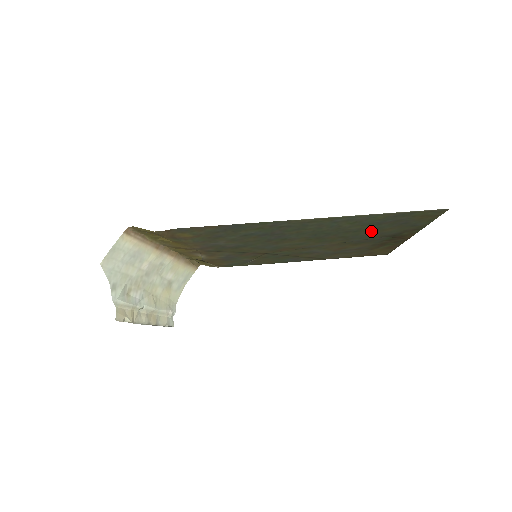
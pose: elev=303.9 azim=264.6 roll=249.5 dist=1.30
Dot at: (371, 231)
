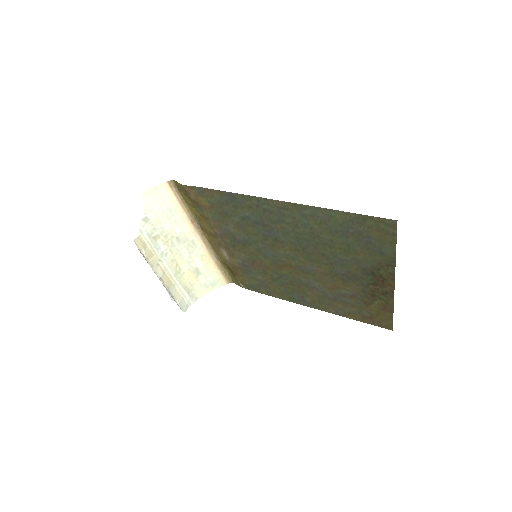
Dot at: (346, 252)
